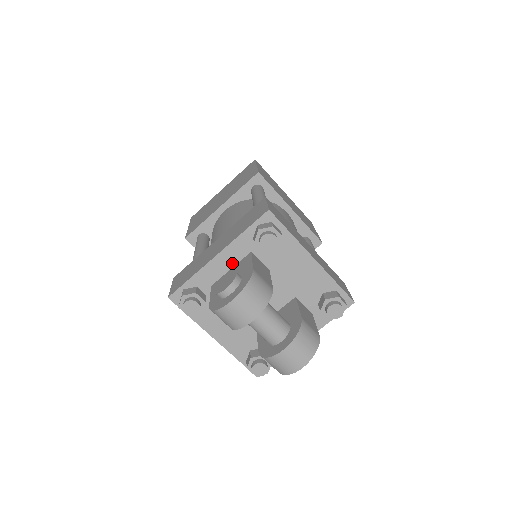
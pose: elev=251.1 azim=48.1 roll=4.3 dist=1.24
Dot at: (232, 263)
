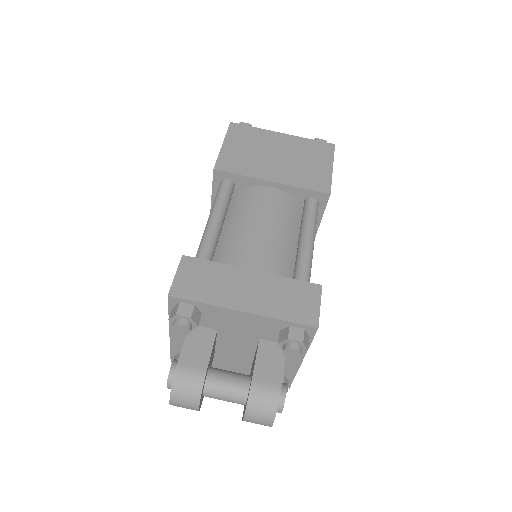
Dot at: occluded
